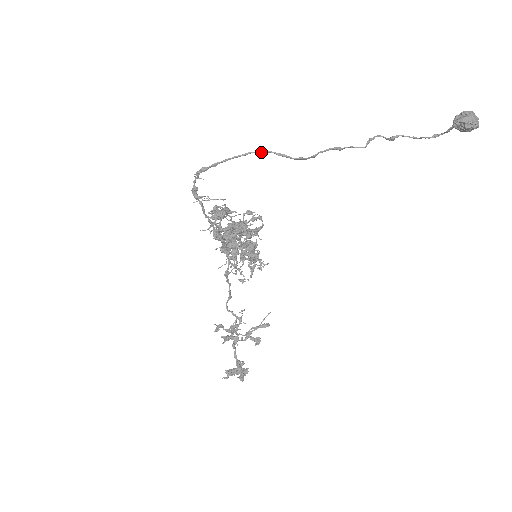
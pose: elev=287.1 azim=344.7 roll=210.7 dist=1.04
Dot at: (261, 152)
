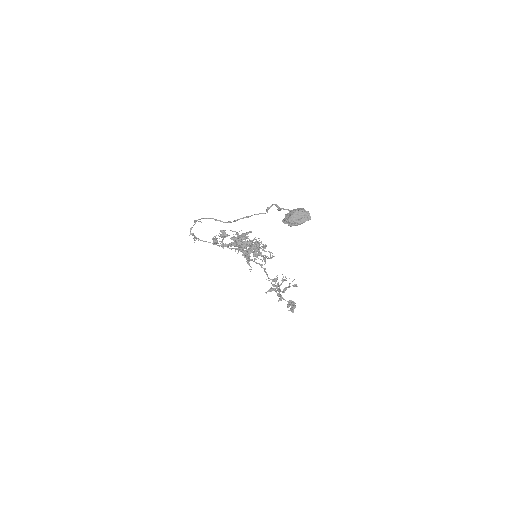
Dot at: (208, 218)
